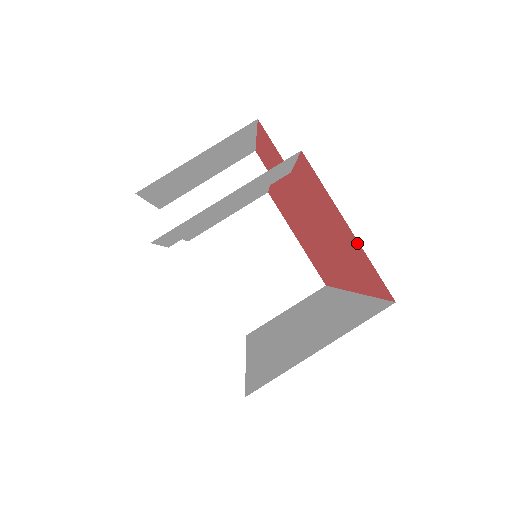
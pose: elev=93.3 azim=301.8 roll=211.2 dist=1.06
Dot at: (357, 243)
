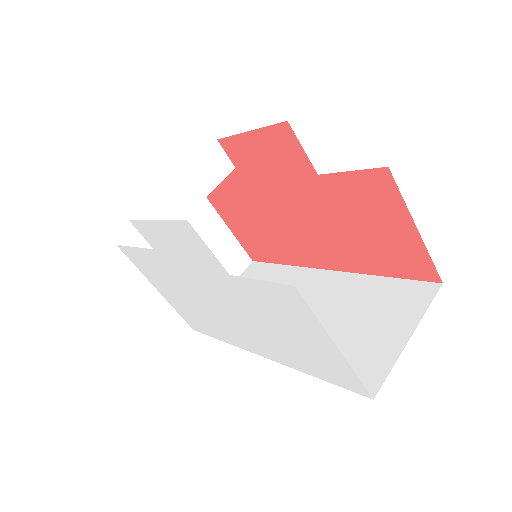
Dot at: (419, 242)
